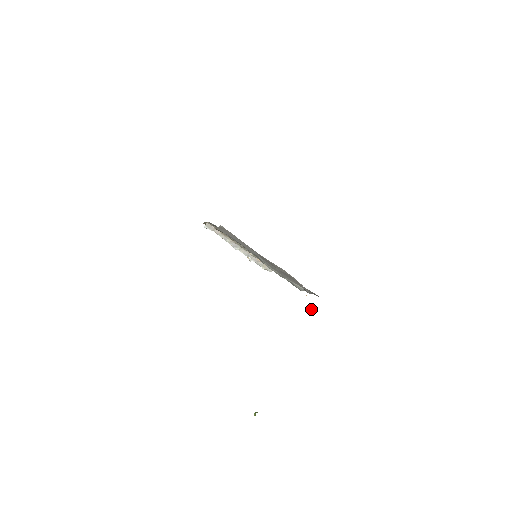
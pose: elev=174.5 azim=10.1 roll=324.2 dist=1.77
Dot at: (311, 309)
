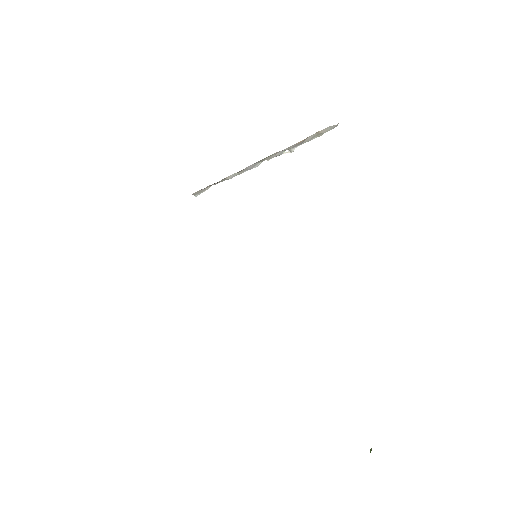
Dot at: occluded
